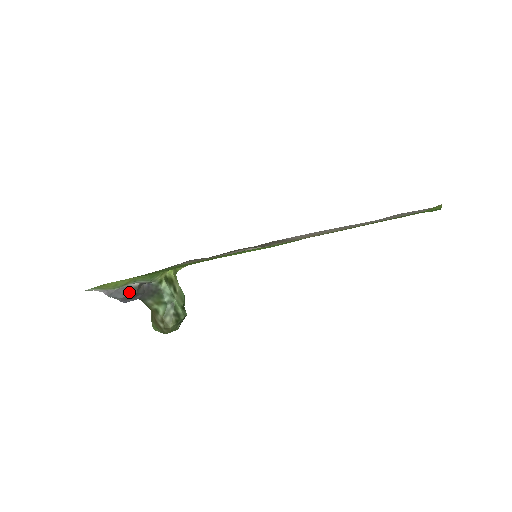
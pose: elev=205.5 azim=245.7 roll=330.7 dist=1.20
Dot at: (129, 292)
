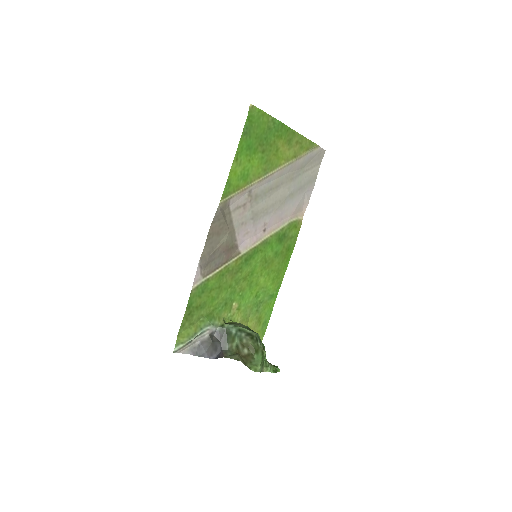
Dot at: (207, 345)
